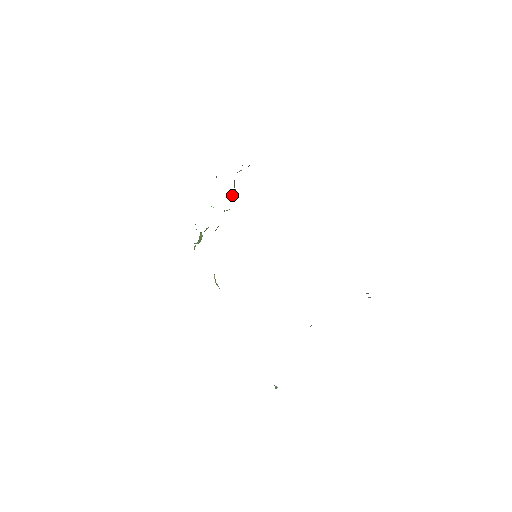
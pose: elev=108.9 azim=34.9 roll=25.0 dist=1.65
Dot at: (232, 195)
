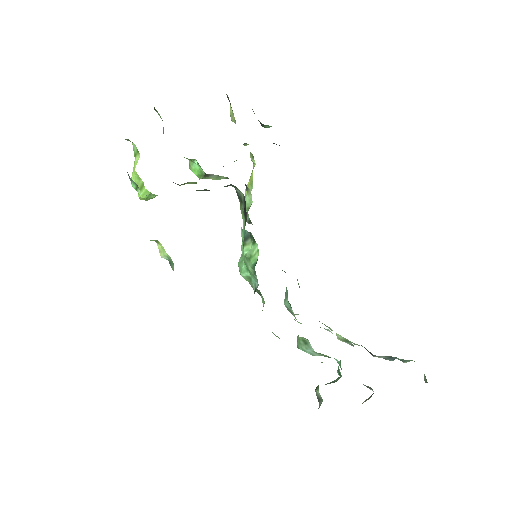
Dot at: occluded
